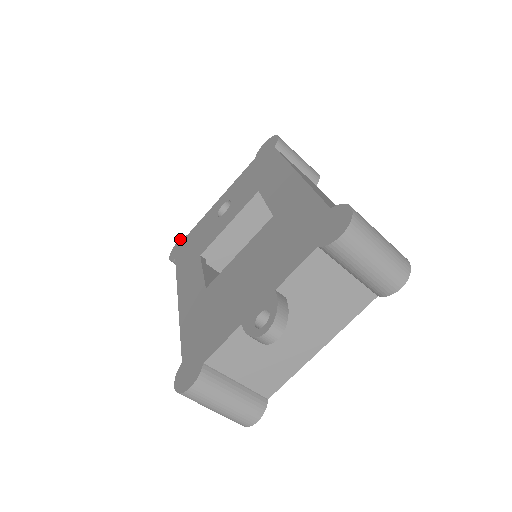
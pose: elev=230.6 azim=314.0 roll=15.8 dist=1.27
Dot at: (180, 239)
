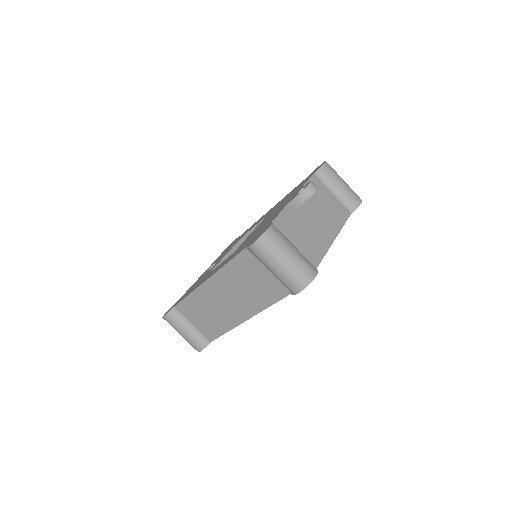
Dot at: (169, 309)
